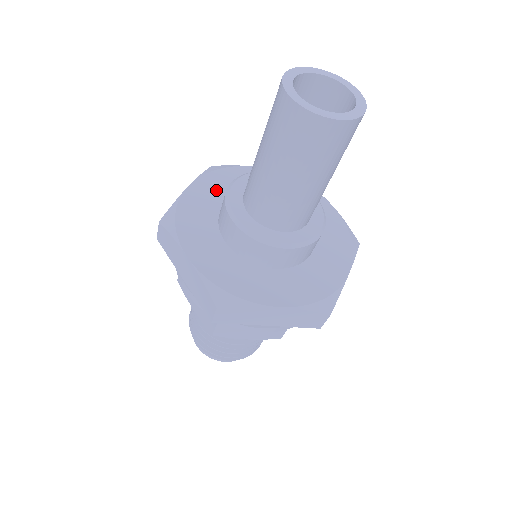
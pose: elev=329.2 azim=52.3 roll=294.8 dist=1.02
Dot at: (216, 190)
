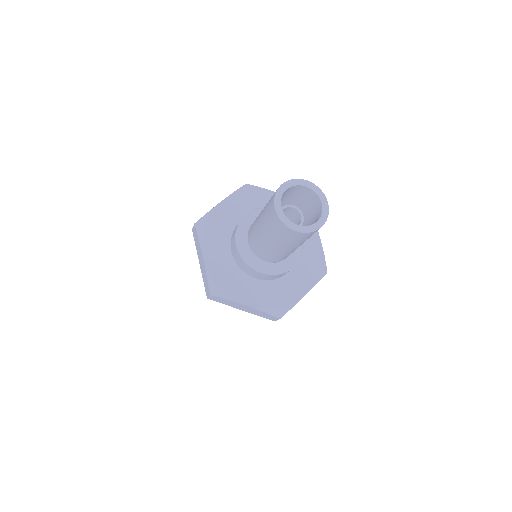
Dot at: (240, 208)
